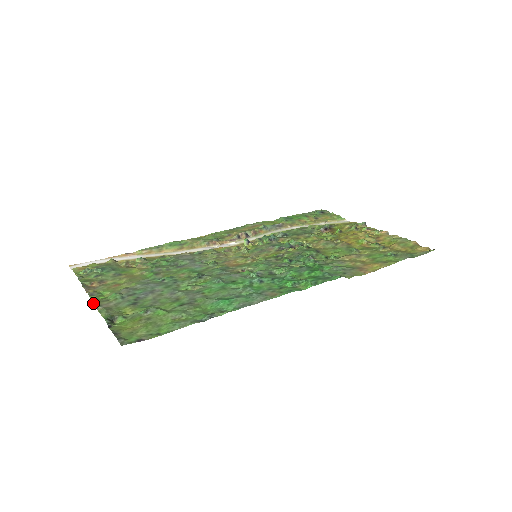
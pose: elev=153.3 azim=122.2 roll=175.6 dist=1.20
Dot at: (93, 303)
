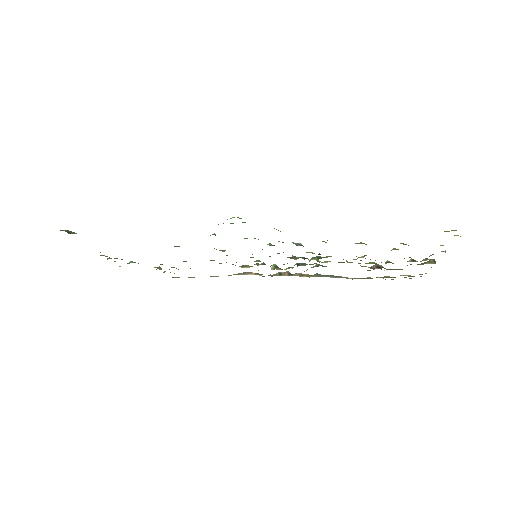
Dot at: occluded
